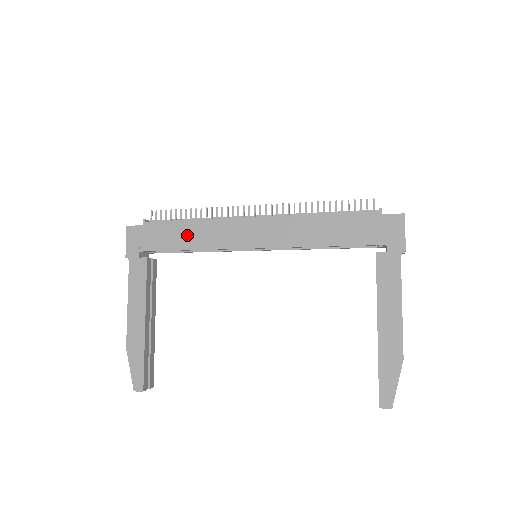
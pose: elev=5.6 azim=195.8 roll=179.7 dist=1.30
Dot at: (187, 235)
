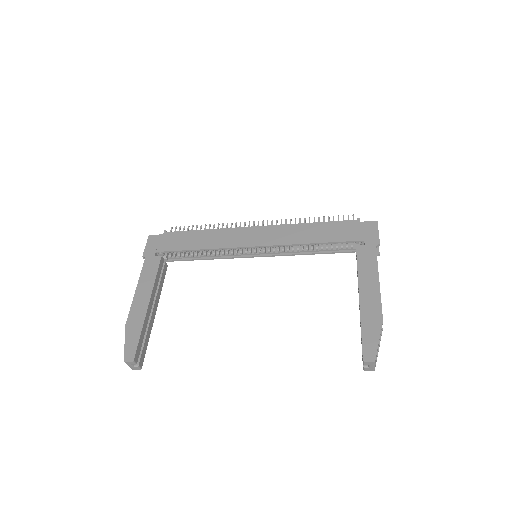
Dot at: (200, 239)
